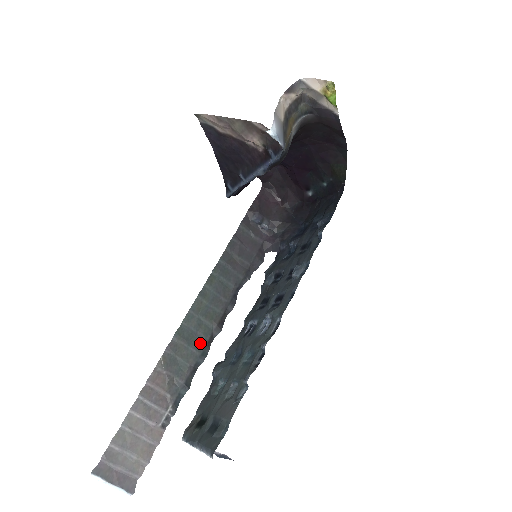
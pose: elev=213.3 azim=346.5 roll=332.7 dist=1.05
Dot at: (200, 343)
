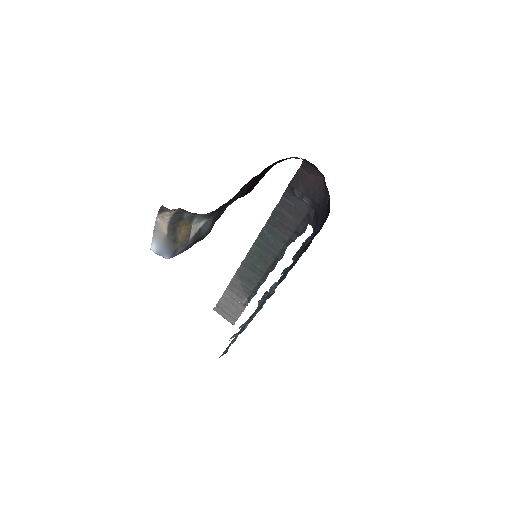
Dot at: (260, 272)
